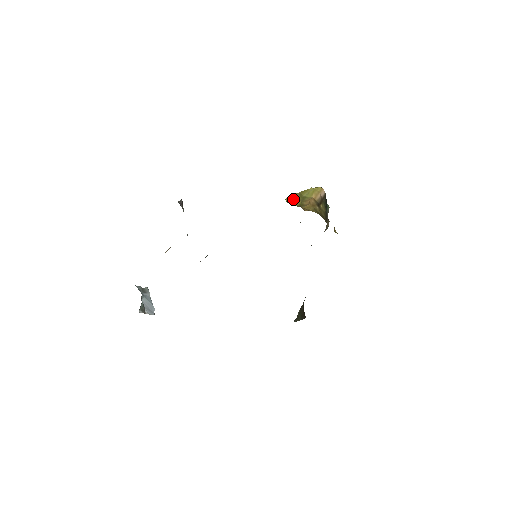
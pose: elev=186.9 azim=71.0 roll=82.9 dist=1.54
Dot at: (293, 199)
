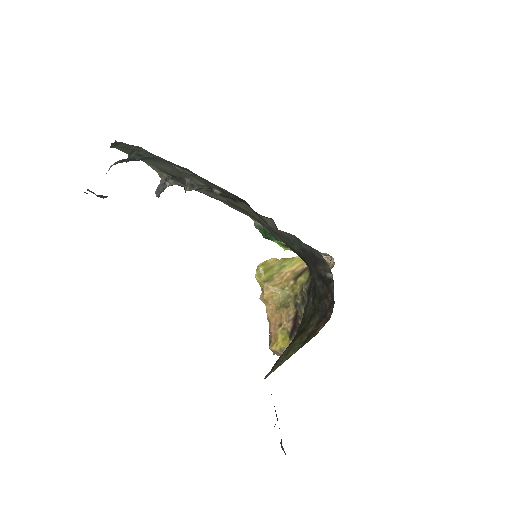
Dot at: (269, 266)
